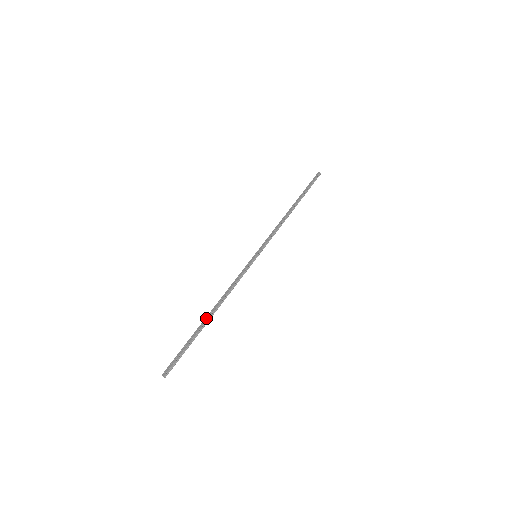
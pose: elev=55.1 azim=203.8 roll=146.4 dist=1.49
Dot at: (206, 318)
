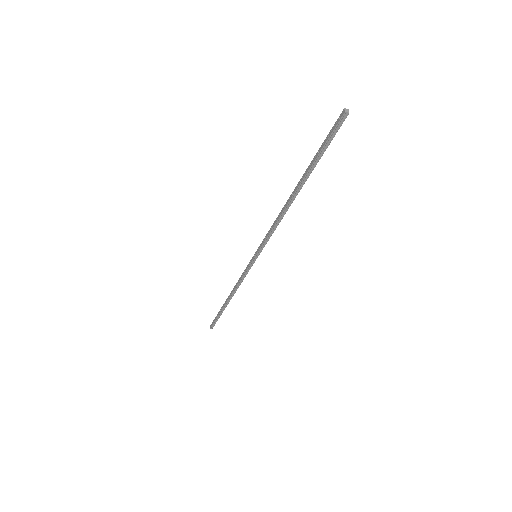
Dot at: (225, 302)
